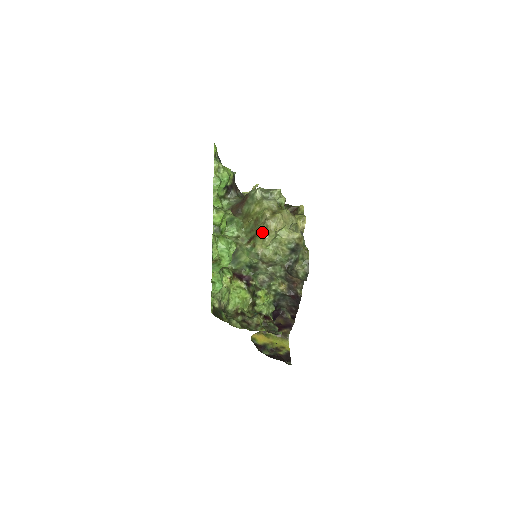
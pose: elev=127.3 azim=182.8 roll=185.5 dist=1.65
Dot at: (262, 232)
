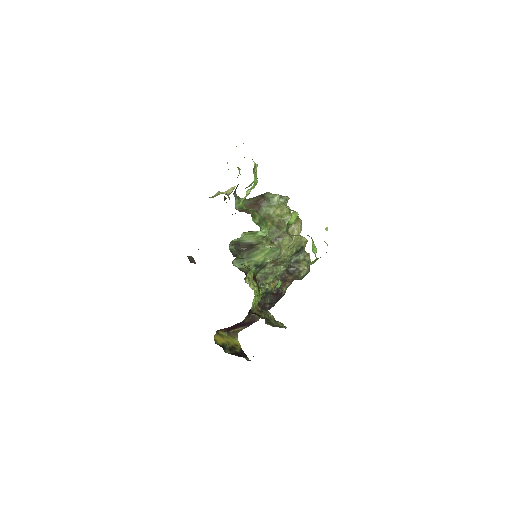
Dot at: occluded
